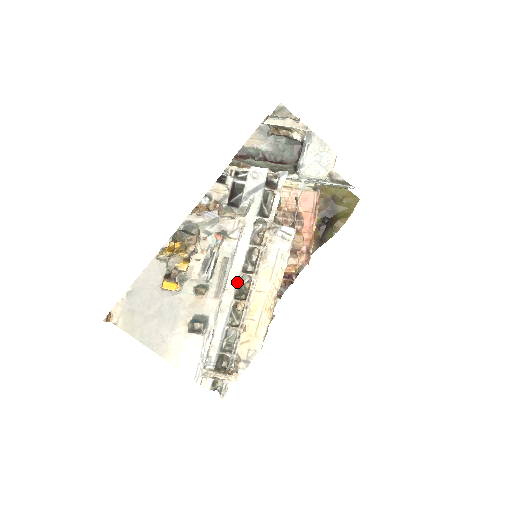
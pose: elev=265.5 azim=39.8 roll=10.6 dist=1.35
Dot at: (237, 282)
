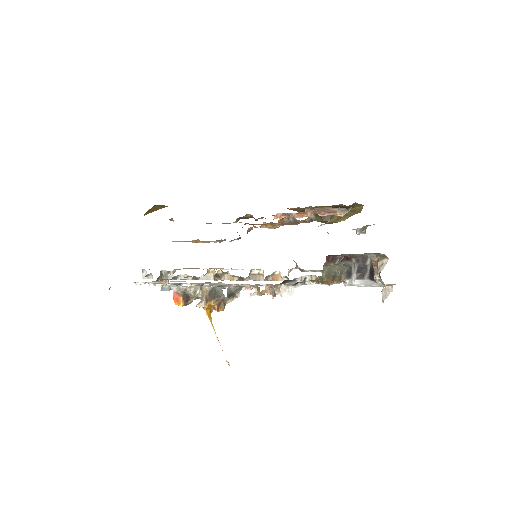
Dot at: occluded
